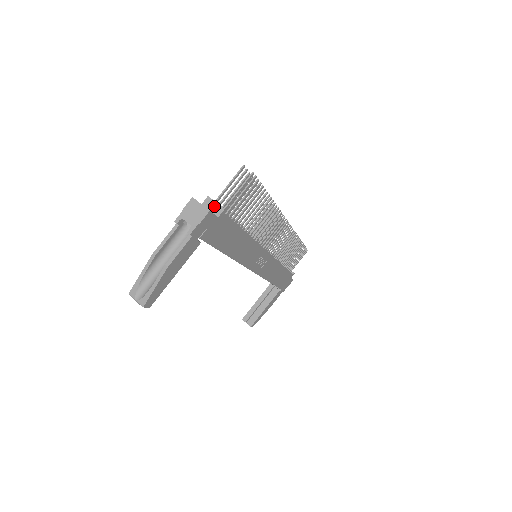
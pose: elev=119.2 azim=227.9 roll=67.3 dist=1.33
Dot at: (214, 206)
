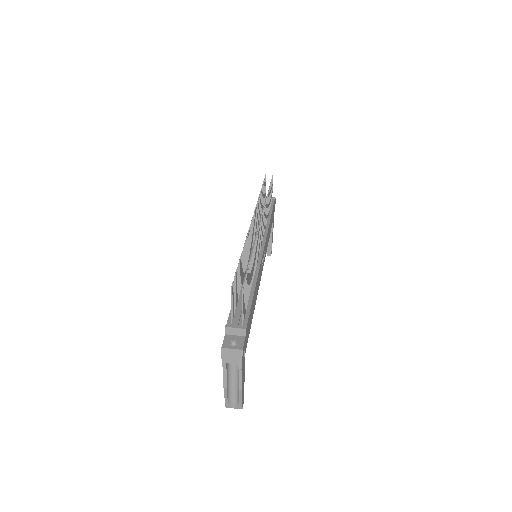
Dot at: (236, 331)
